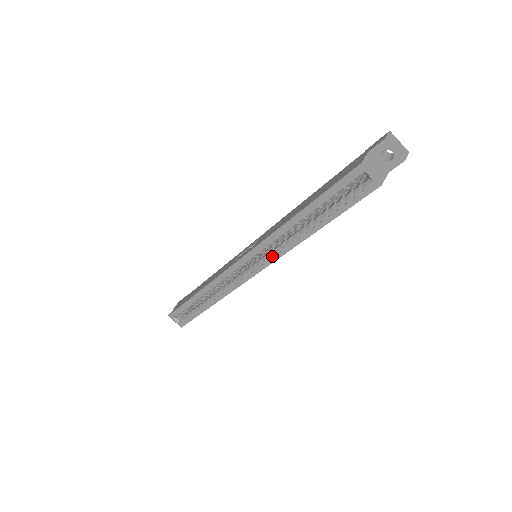
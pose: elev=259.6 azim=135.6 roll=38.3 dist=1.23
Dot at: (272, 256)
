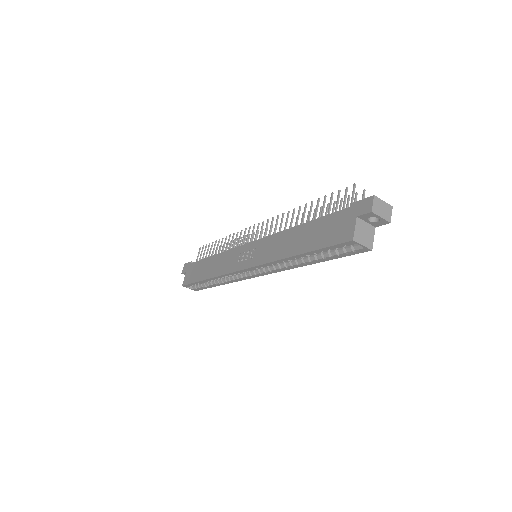
Dot at: (275, 270)
